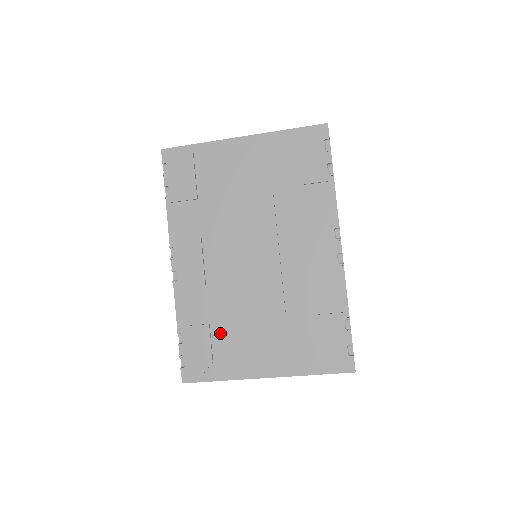
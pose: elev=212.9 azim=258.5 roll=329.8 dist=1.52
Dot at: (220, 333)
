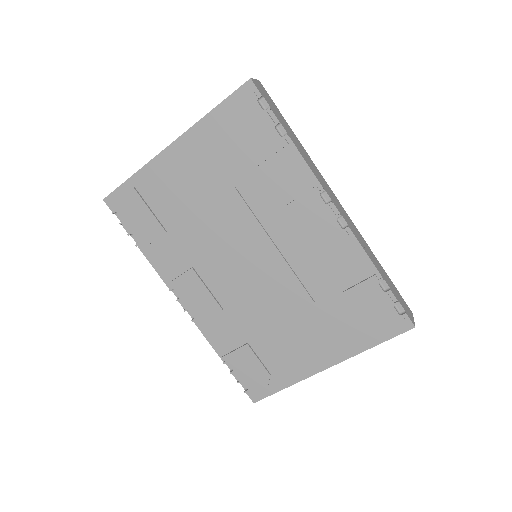
Dot at: (262, 347)
